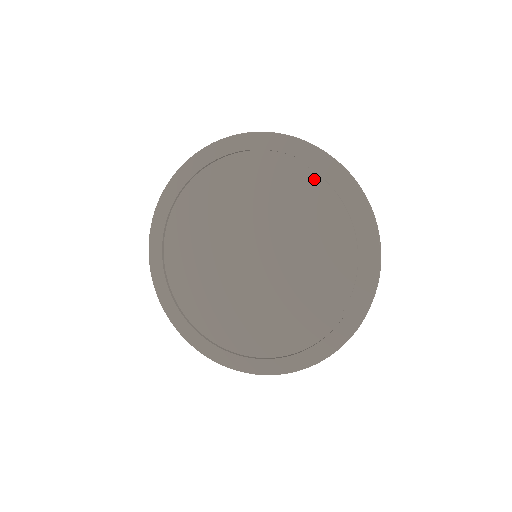
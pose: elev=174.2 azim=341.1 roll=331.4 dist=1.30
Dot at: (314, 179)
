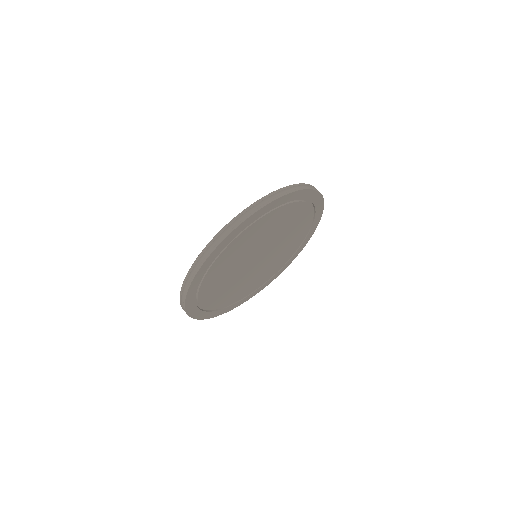
Dot at: (310, 212)
